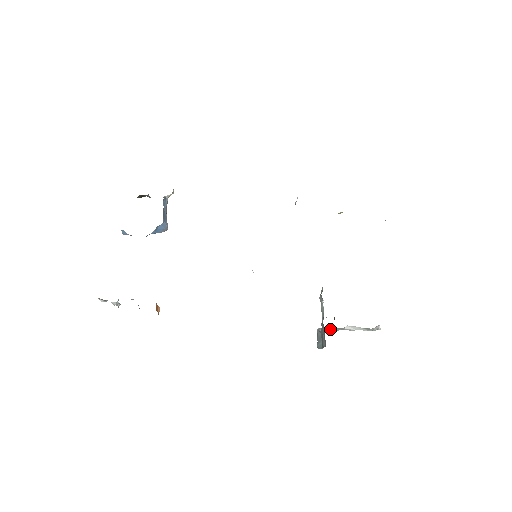
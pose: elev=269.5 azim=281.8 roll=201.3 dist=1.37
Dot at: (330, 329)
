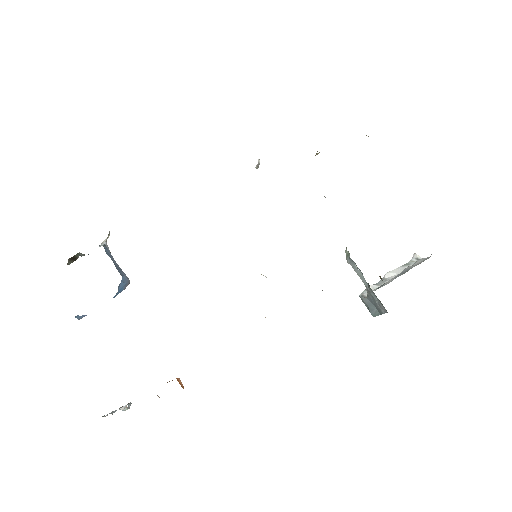
Dot at: (374, 288)
